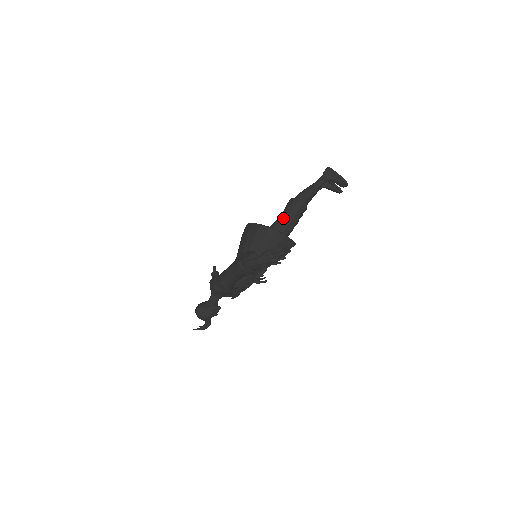
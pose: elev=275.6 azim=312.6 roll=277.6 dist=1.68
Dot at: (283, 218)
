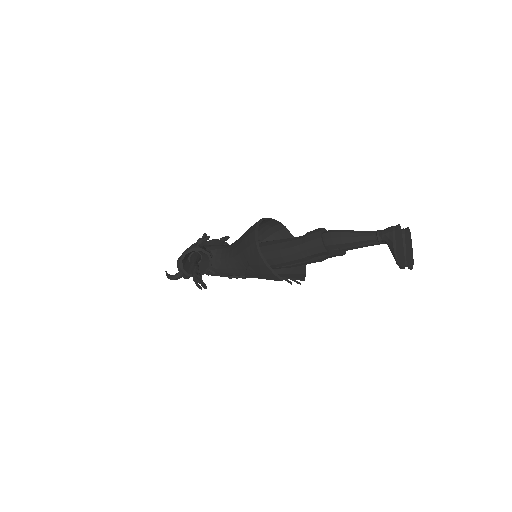
Dot at: (291, 243)
